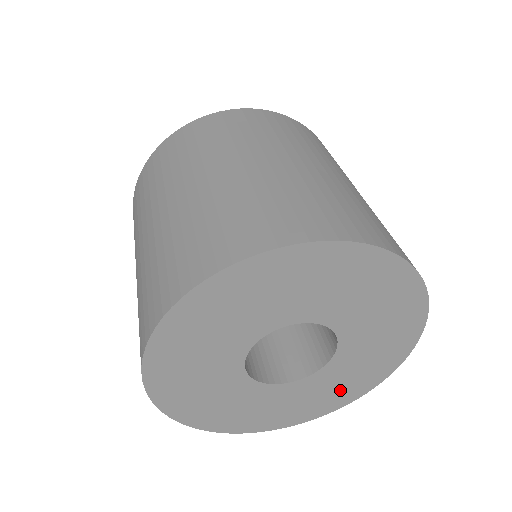
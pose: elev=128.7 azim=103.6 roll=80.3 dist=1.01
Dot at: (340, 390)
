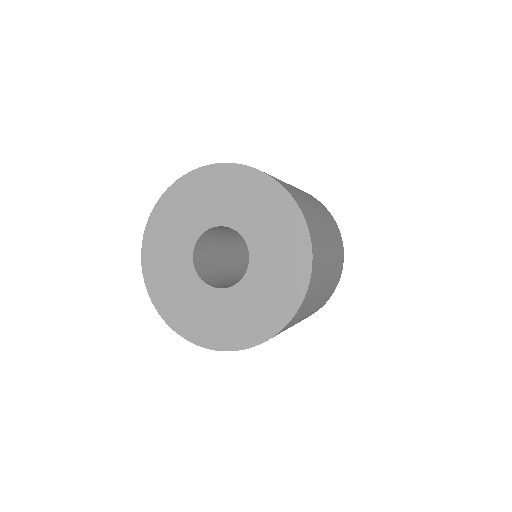
Dot at: (215, 325)
